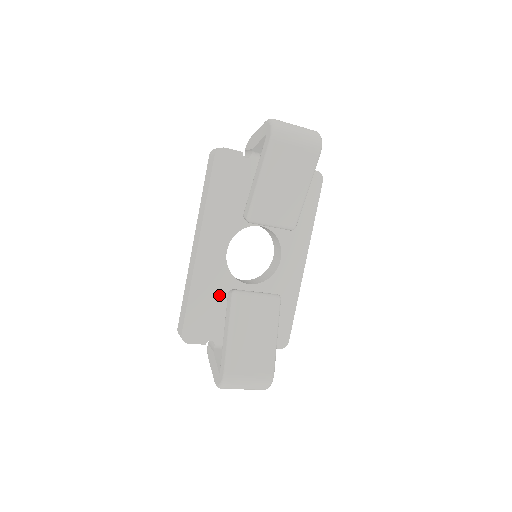
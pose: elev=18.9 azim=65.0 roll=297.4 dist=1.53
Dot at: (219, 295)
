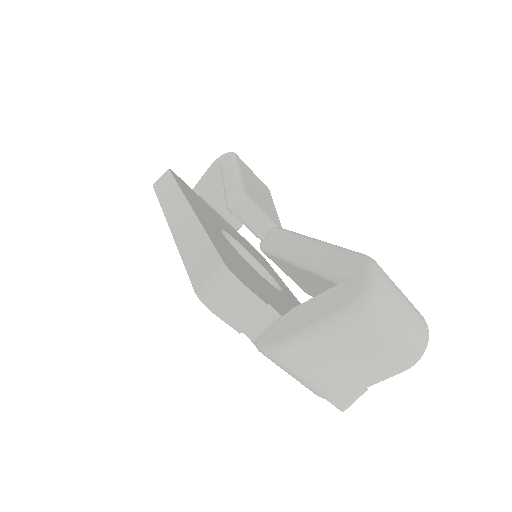
Dot at: (242, 263)
